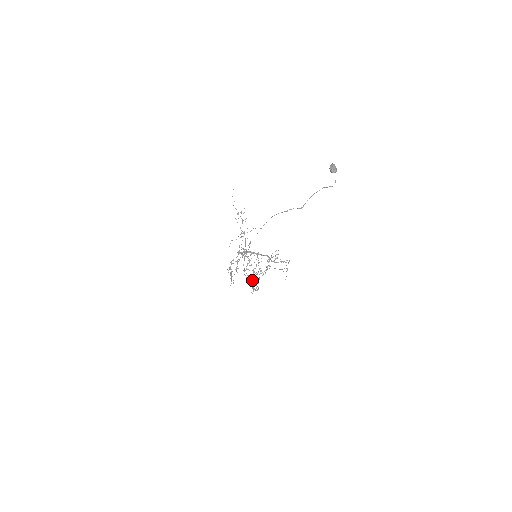
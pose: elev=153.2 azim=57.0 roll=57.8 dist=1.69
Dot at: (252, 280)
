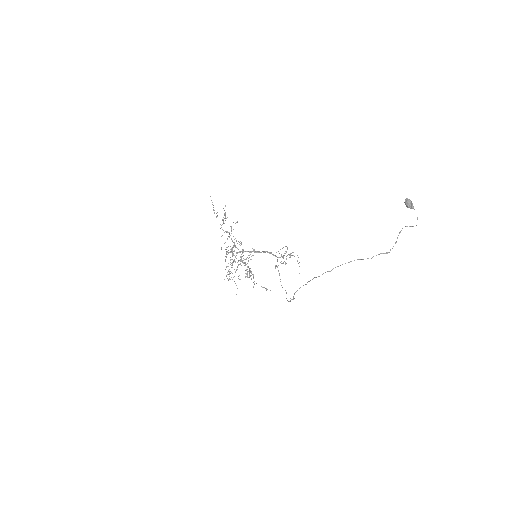
Dot at: occluded
